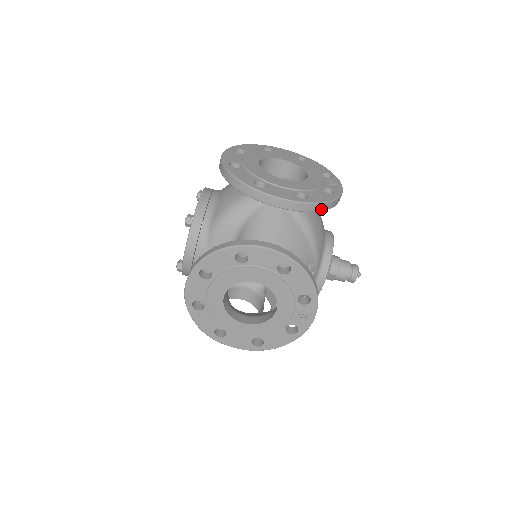
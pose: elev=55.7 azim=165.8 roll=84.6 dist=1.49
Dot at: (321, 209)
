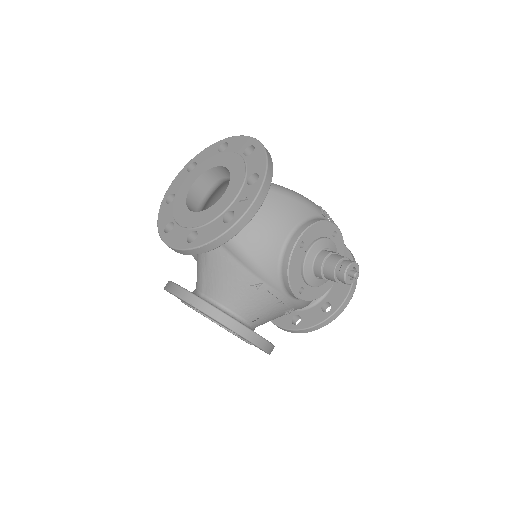
Dot at: (211, 248)
